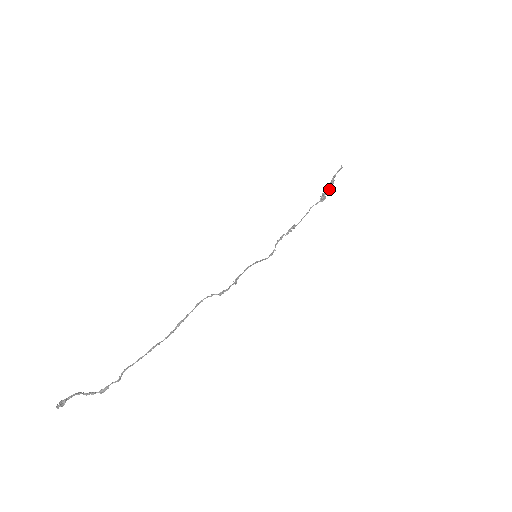
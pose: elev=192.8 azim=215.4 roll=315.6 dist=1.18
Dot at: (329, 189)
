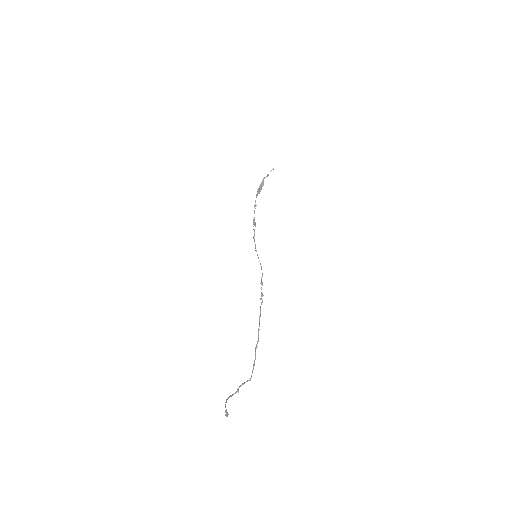
Dot at: (263, 184)
